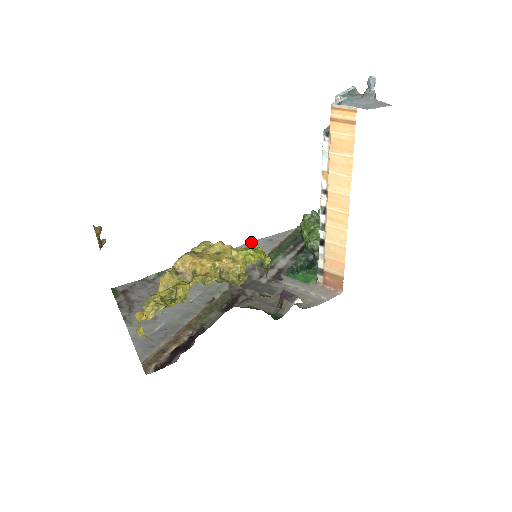
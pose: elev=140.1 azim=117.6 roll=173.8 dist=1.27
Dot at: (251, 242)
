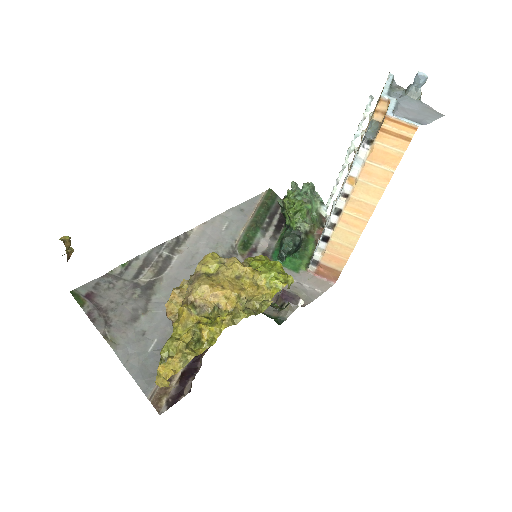
Dot at: (221, 213)
